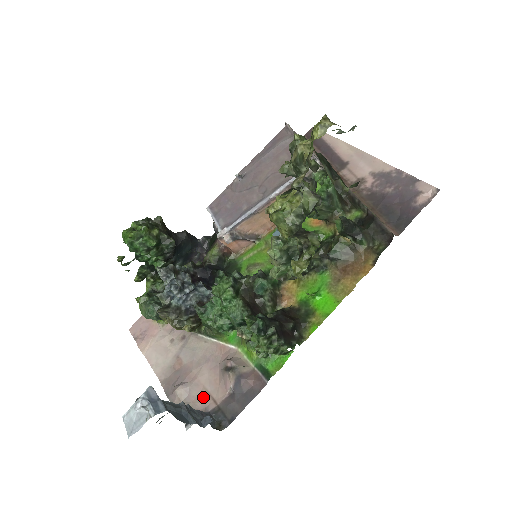
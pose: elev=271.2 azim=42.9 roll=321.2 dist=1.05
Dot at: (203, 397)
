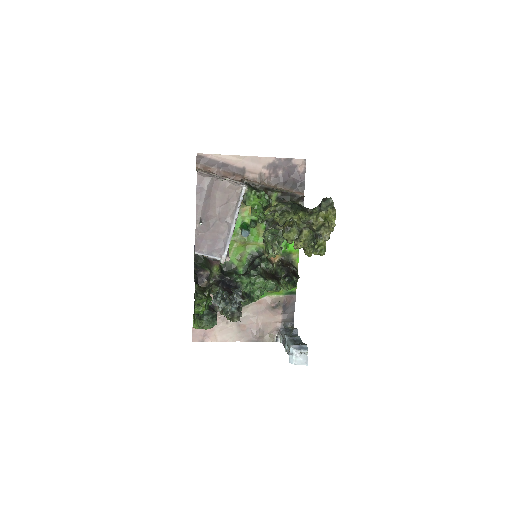
Dot at: (271, 326)
